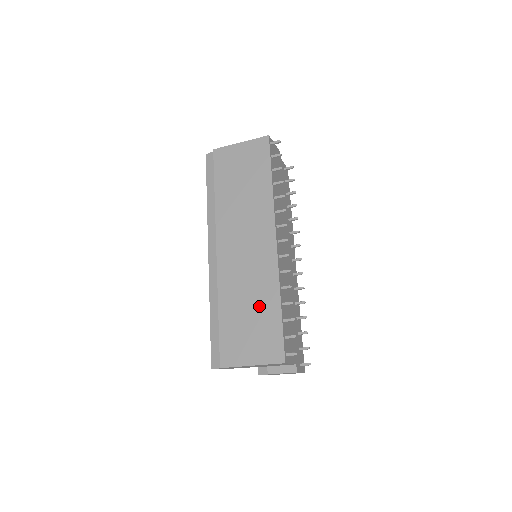
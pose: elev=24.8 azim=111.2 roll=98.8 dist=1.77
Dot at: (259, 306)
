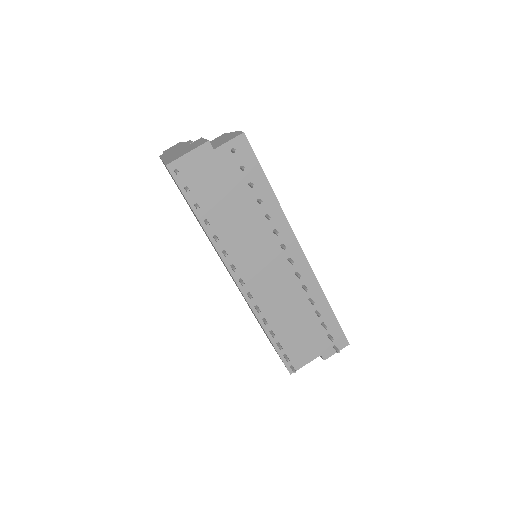
Dot at: occluded
